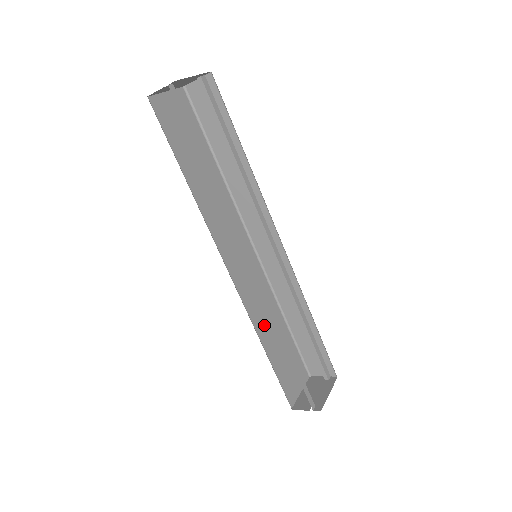
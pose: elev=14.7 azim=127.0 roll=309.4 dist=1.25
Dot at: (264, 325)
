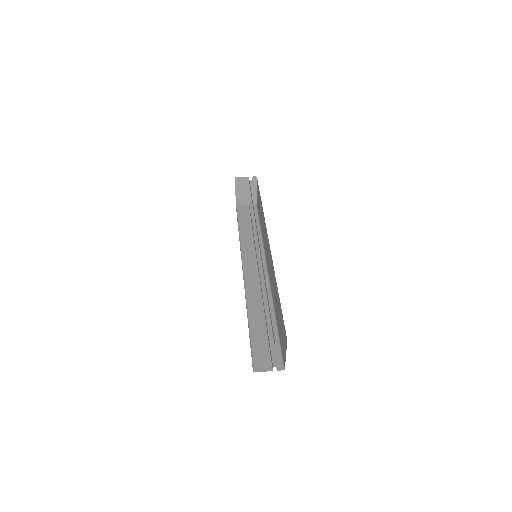
Dot at: occluded
